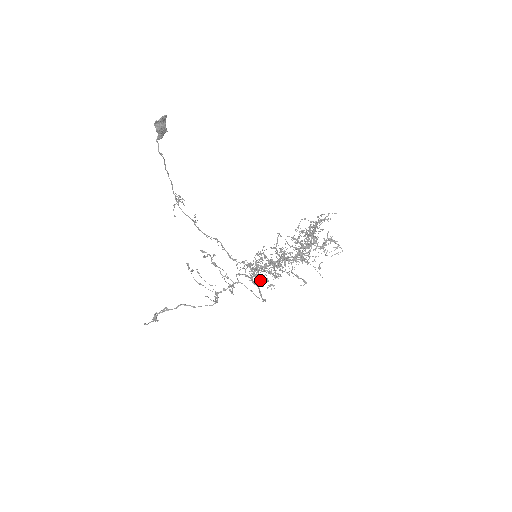
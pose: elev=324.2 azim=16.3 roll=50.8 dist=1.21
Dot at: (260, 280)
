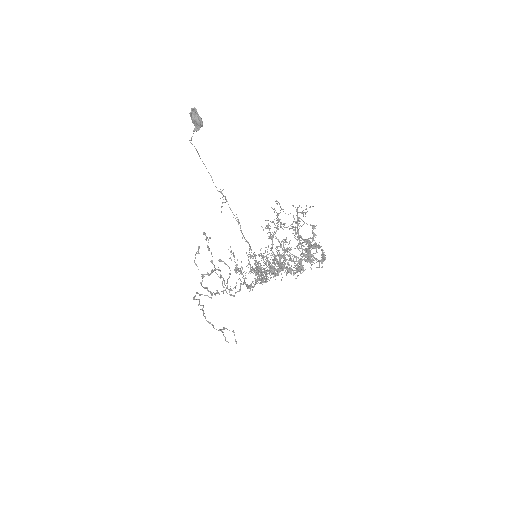
Dot at: occluded
